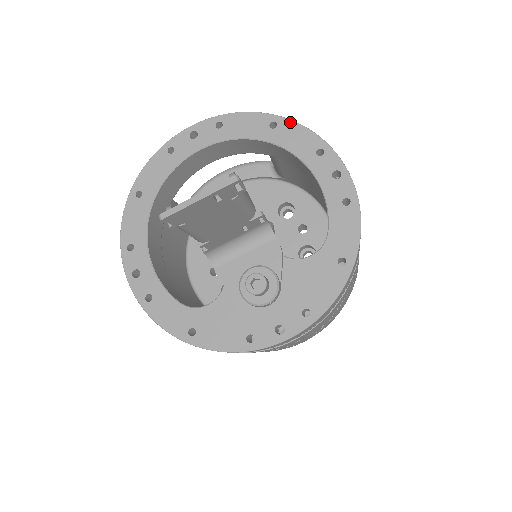
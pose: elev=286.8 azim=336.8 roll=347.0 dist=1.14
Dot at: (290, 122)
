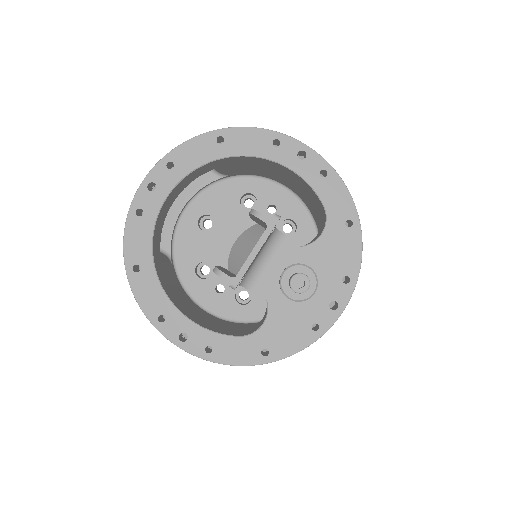
Dot at: (234, 130)
